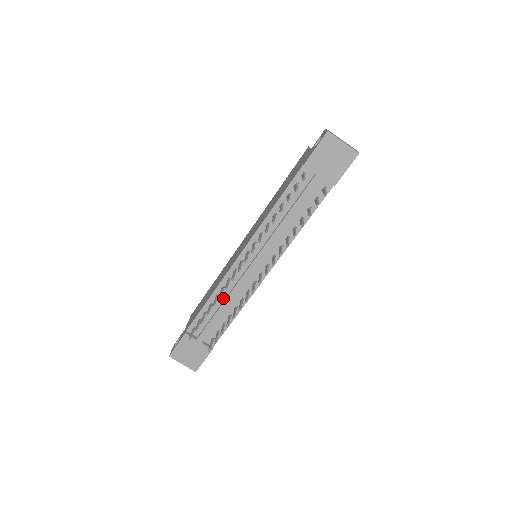
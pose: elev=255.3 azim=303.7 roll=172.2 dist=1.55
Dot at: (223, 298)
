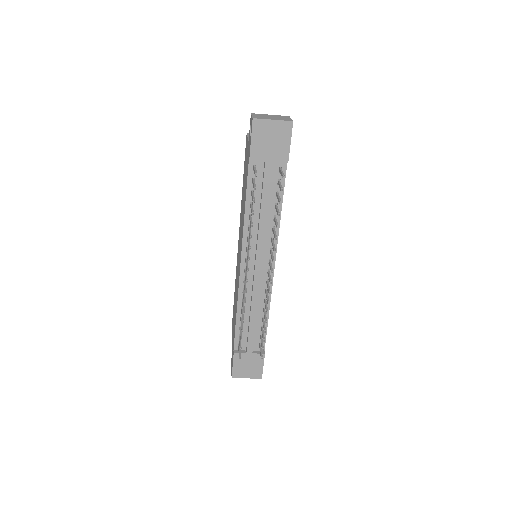
Dot at: (248, 308)
